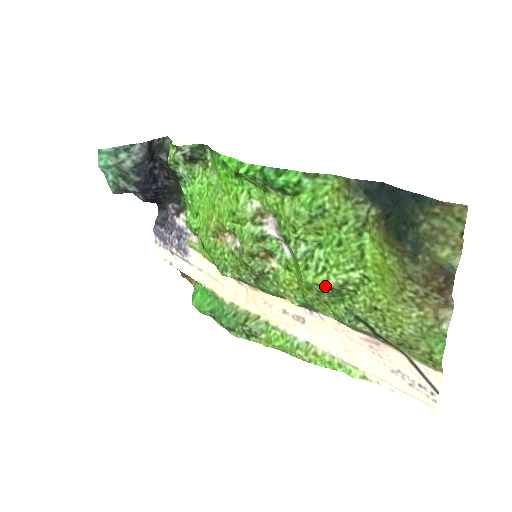
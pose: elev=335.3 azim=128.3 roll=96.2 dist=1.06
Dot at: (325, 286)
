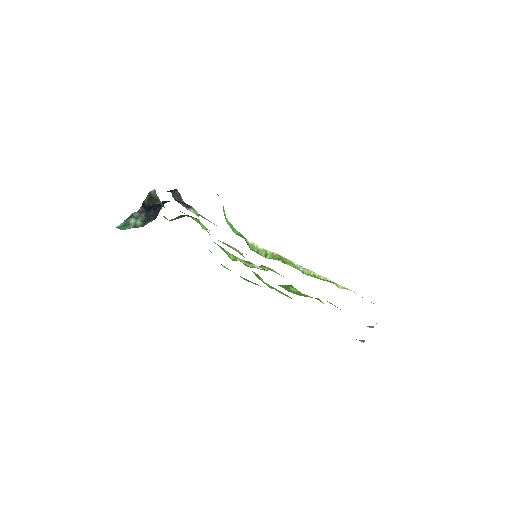
Dot at: occluded
